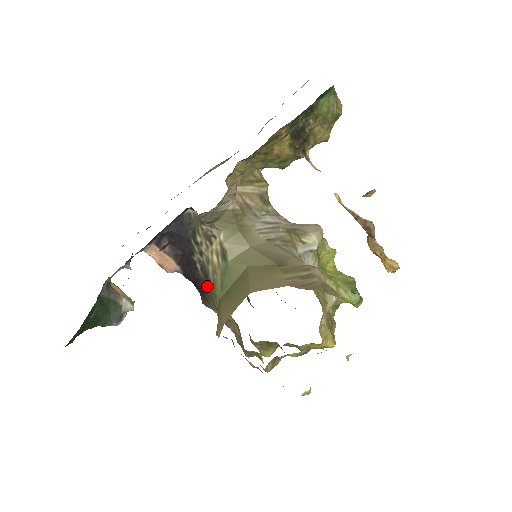
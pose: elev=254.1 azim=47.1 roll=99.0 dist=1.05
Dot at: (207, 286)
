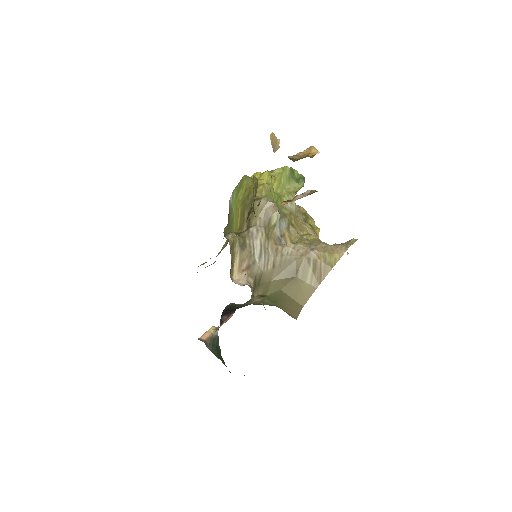
Dot at: (261, 304)
